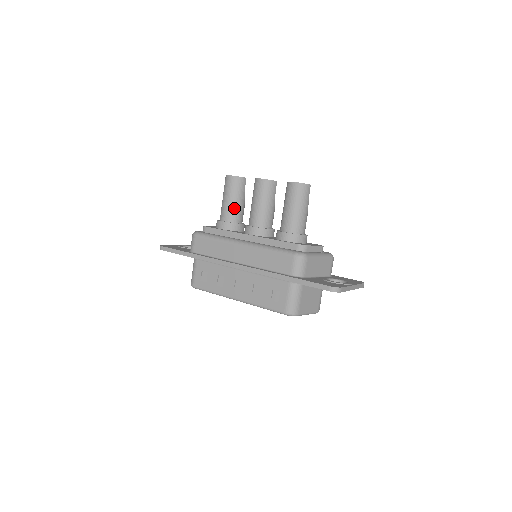
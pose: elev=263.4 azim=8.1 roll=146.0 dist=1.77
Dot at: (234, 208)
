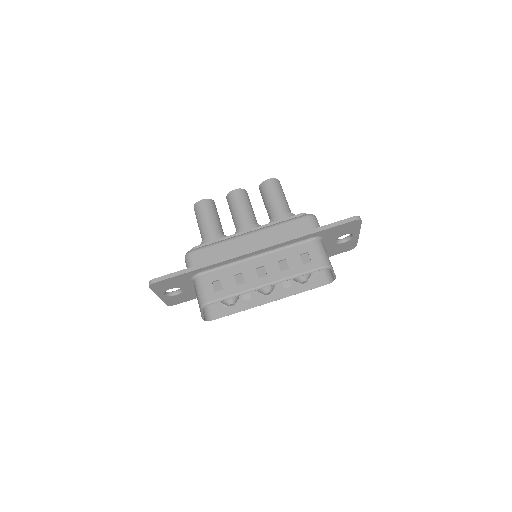
Dot at: (217, 224)
